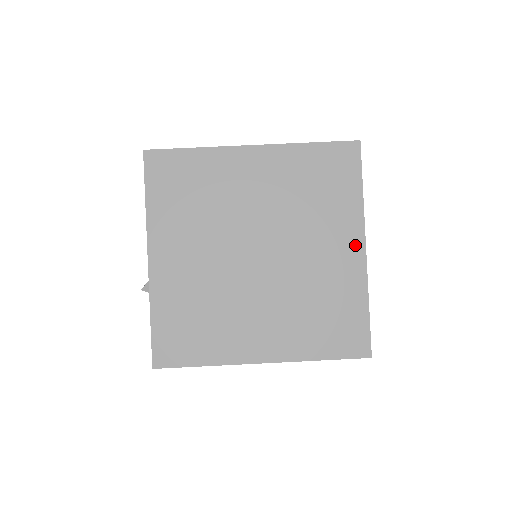
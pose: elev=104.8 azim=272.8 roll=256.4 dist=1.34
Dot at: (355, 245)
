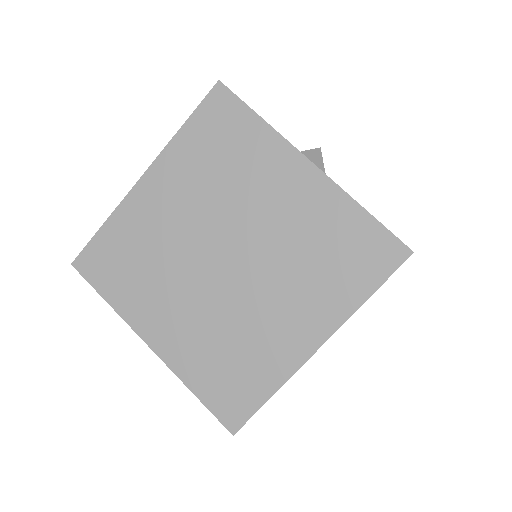
Dot at: (299, 169)
